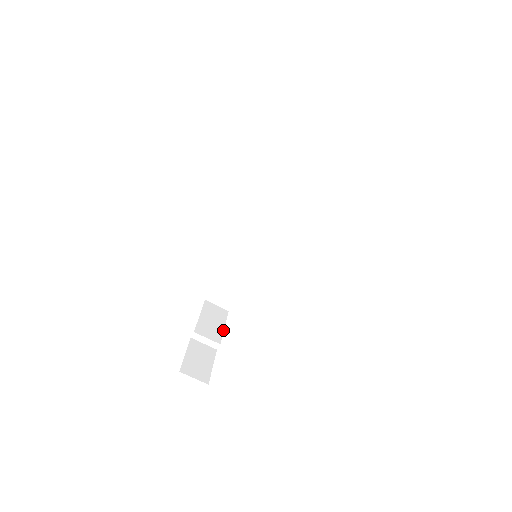
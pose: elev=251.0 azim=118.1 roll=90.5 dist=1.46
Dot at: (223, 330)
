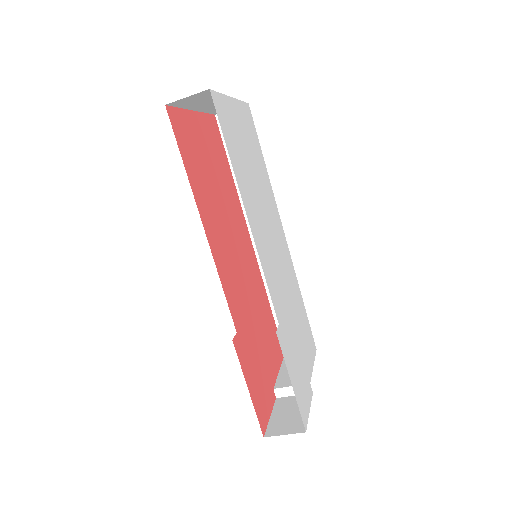
Dot at: (312, 369)
